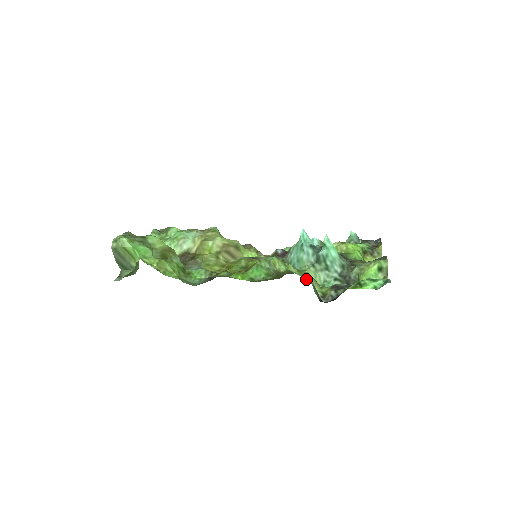
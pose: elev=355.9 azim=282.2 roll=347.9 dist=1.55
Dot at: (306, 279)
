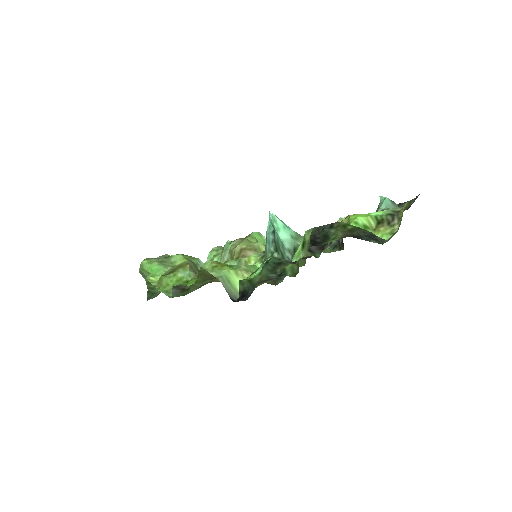
Dot at: (214, 275)
